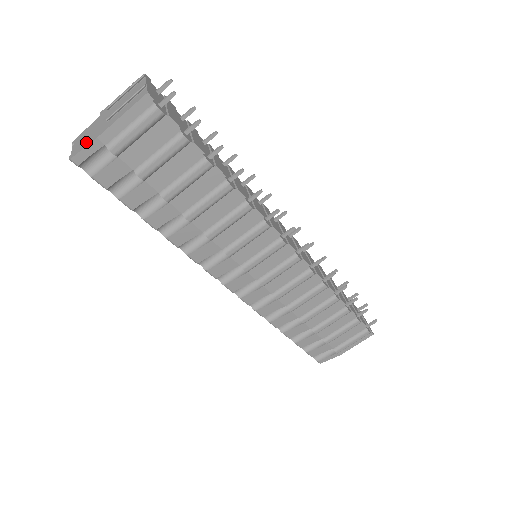
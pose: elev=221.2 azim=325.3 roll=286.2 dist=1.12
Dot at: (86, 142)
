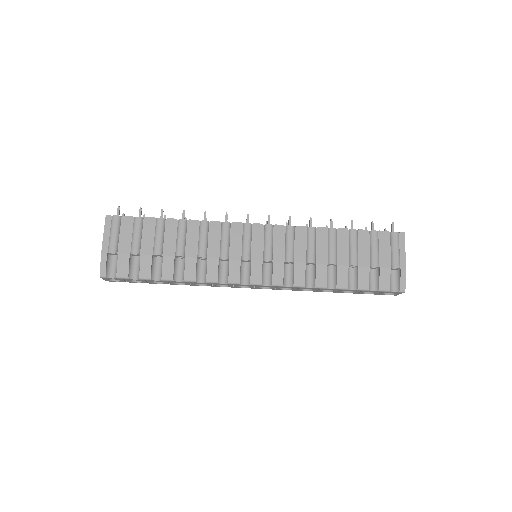
Dot at: (102, 263)
